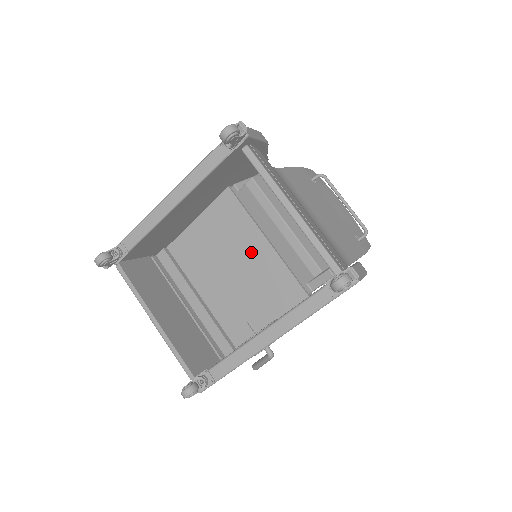
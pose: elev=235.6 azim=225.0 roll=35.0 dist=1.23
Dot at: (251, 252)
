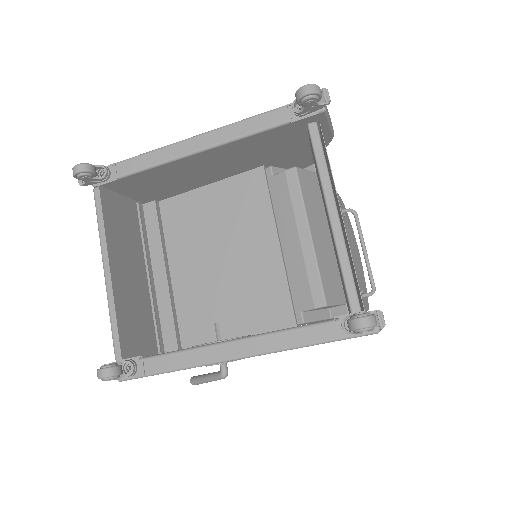
Dot at: (254, 248)
